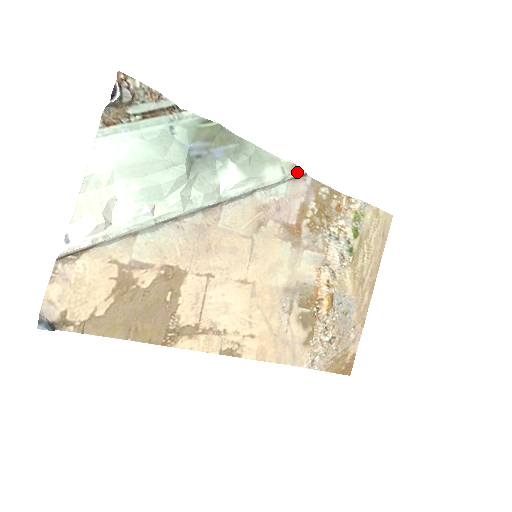
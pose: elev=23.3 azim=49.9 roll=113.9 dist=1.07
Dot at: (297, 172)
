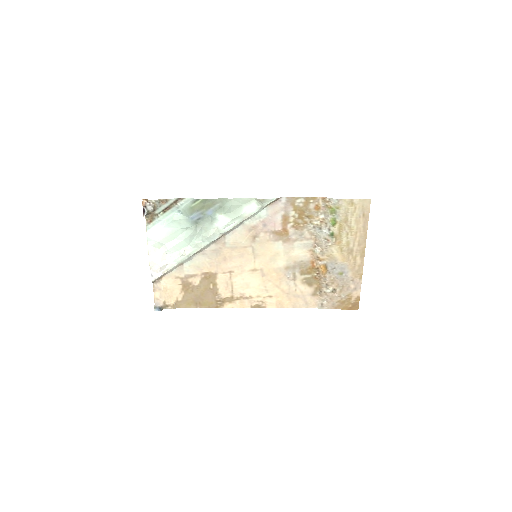
Dot at: (269, 201)
